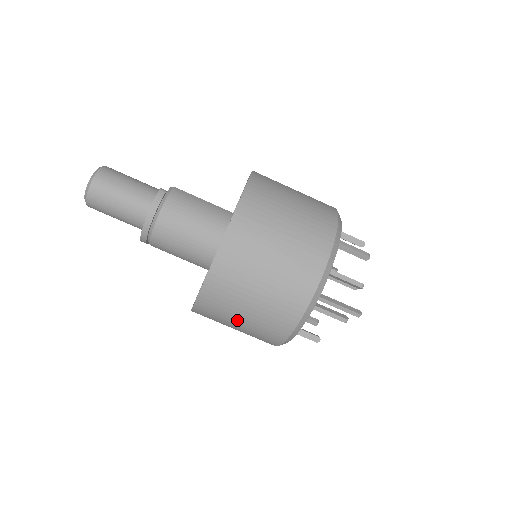
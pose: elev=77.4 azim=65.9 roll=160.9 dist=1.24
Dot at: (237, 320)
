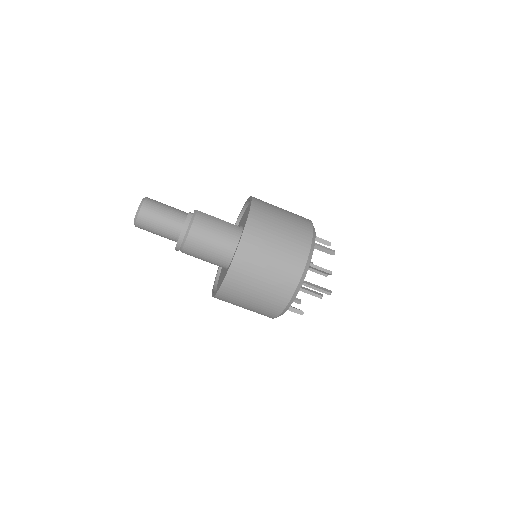
Dot at: (248, 301)
